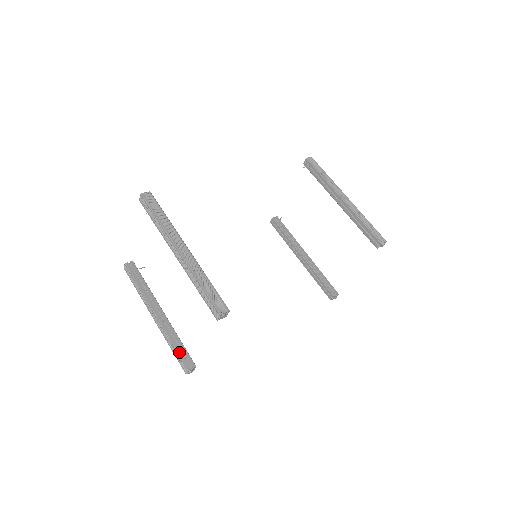
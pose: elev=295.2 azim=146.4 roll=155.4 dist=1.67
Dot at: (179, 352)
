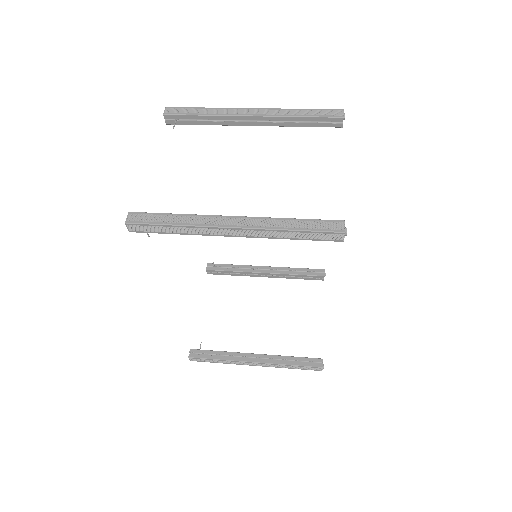
Dot at: (311, 220)
